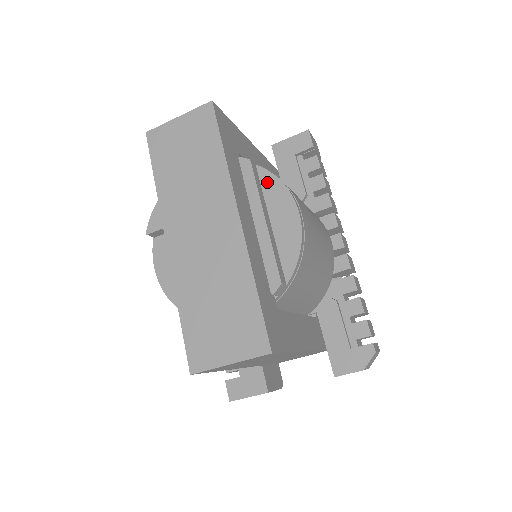
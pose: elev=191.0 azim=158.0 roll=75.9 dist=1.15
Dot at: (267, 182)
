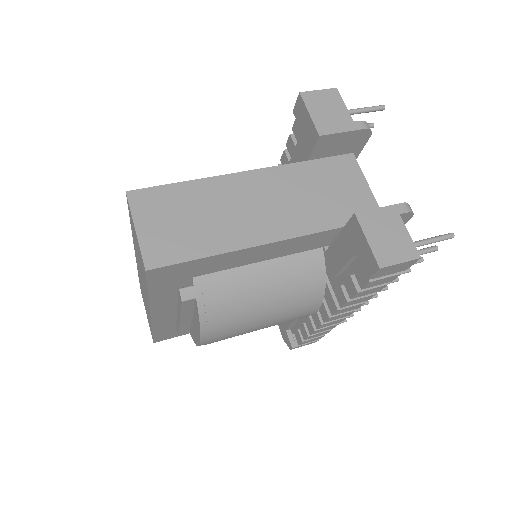
Dot at: (196, 312)
